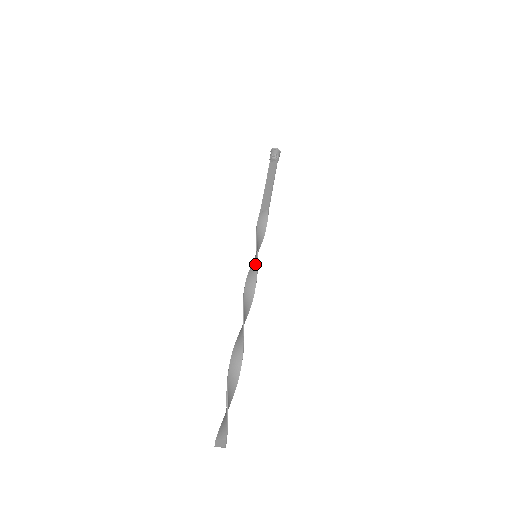
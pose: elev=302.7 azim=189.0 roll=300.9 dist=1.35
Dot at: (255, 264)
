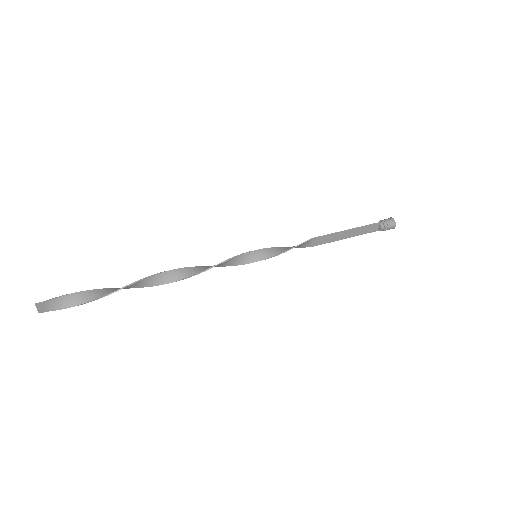
Dot at: (244, 256)
